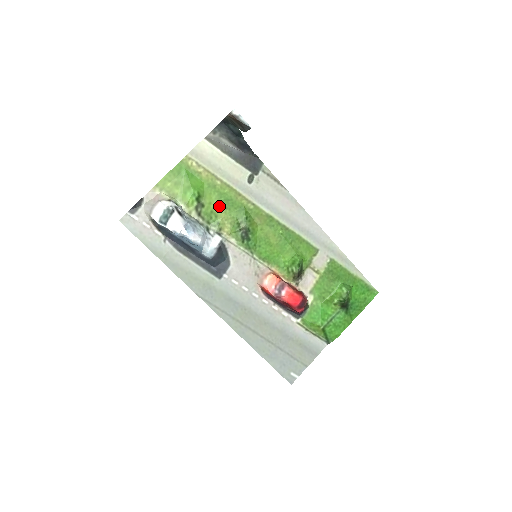
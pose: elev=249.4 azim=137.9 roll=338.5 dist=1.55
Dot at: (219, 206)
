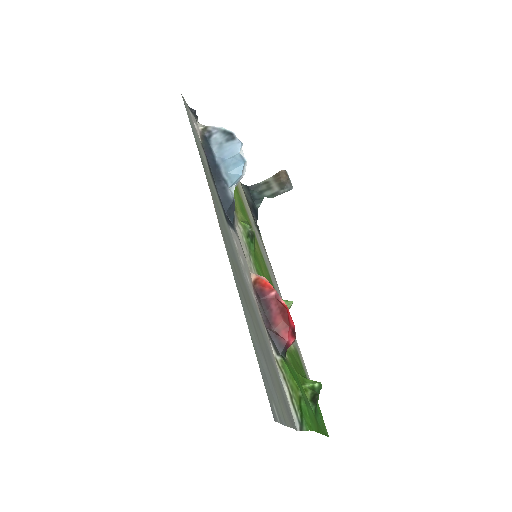
Dot at: (237, 201)
